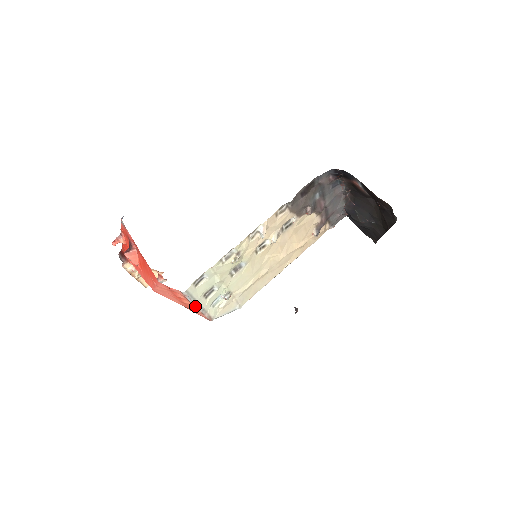
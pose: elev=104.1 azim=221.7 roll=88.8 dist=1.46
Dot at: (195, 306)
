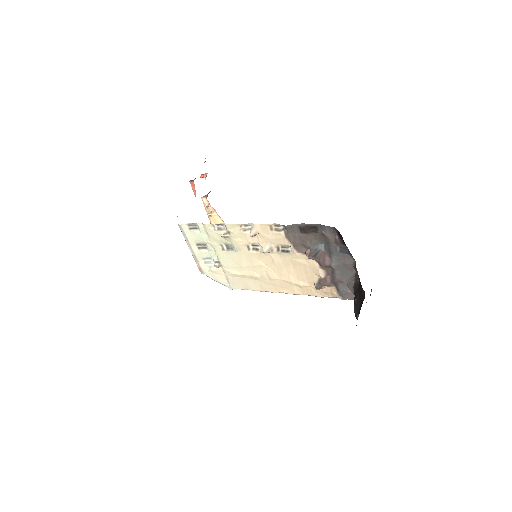
Dot at: (189, 246)
